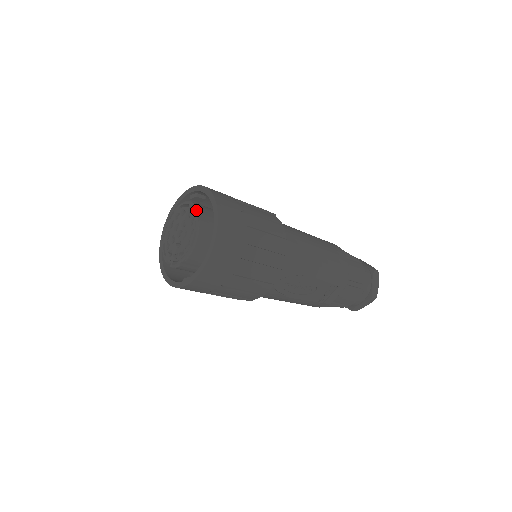
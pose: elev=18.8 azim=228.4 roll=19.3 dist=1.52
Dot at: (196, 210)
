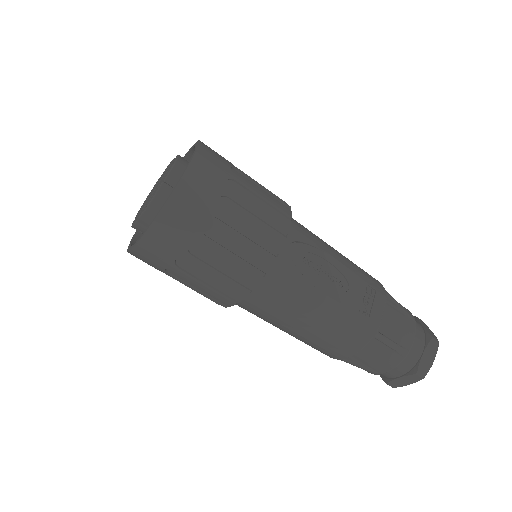
Dot at: occluded
